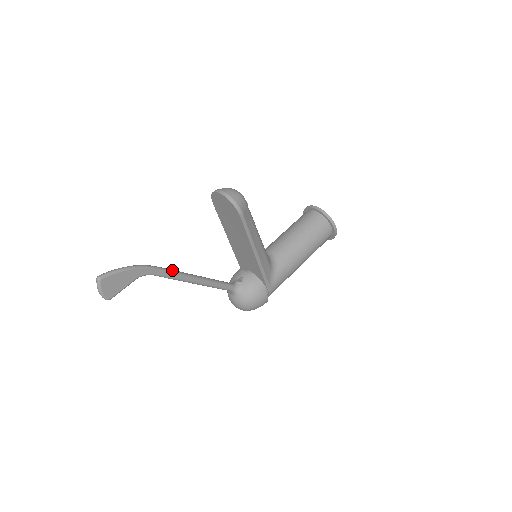
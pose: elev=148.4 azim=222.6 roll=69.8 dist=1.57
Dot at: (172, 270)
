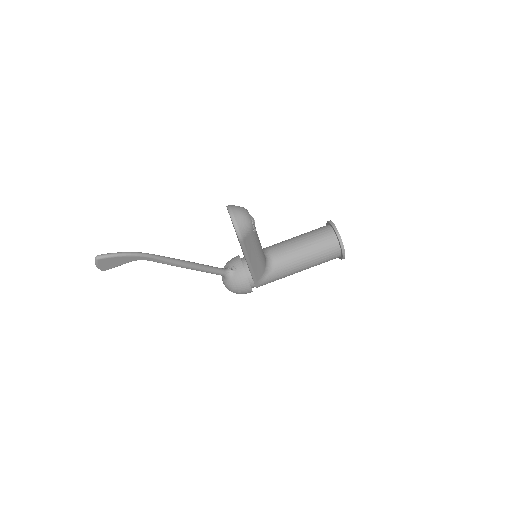
Dot at: (167, 258)
